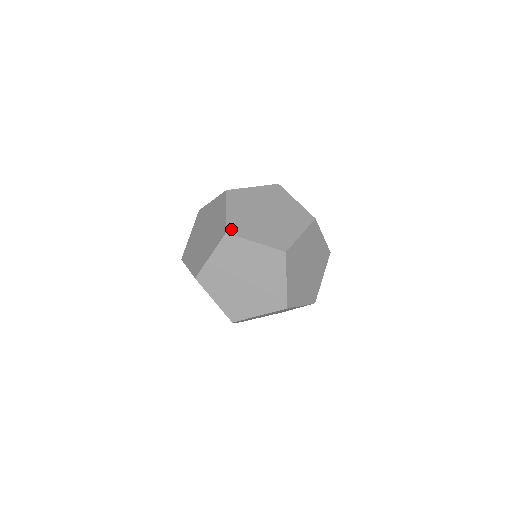
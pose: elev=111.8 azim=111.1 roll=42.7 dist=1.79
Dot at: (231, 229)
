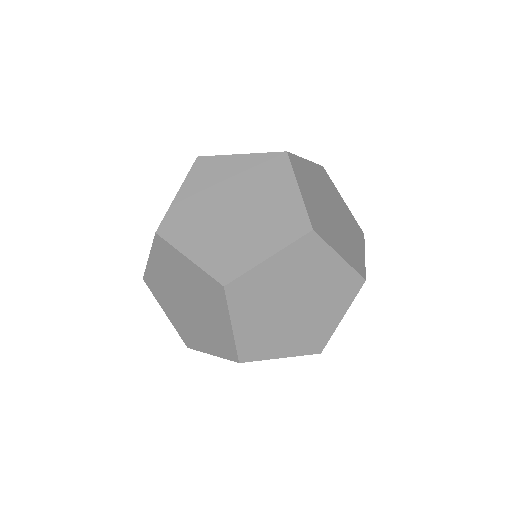
Dot at: occluded
